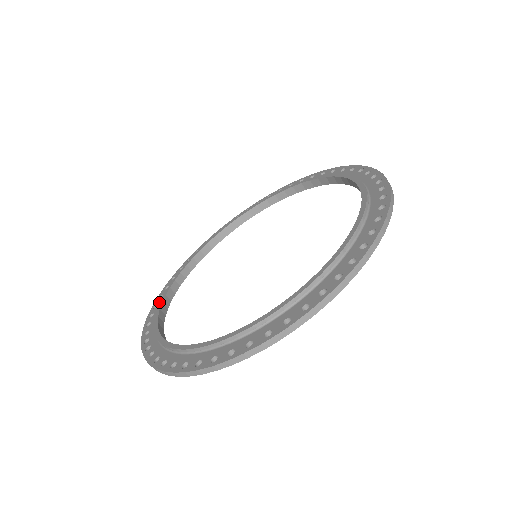
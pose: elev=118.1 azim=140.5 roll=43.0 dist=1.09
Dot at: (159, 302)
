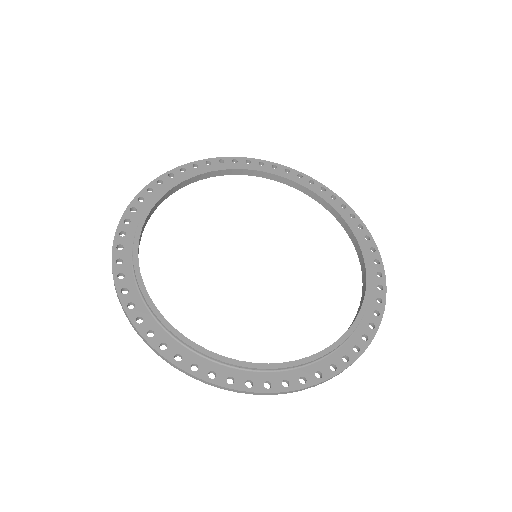
Dot at: (163, 340)
